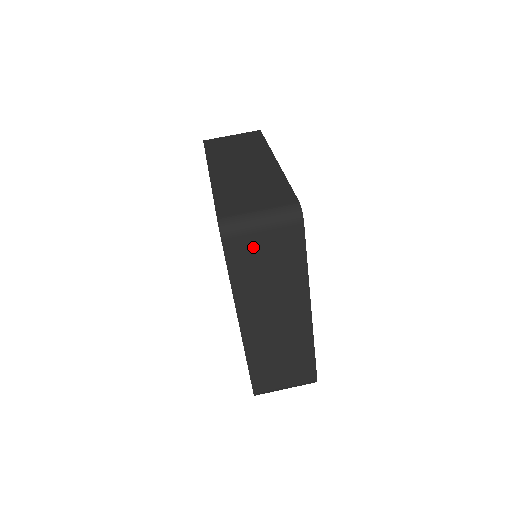
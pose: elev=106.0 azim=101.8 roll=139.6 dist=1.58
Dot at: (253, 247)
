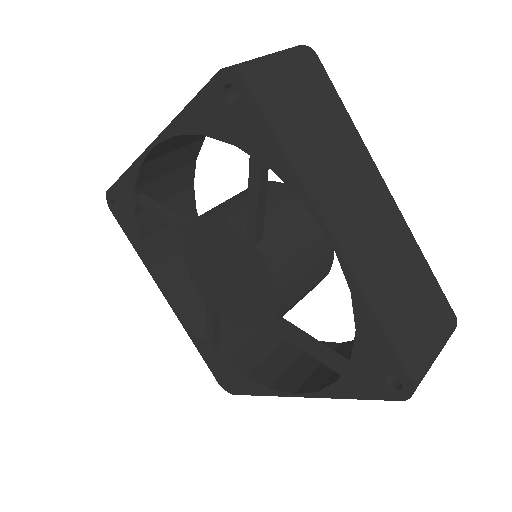
Dot at: (285, 93)
